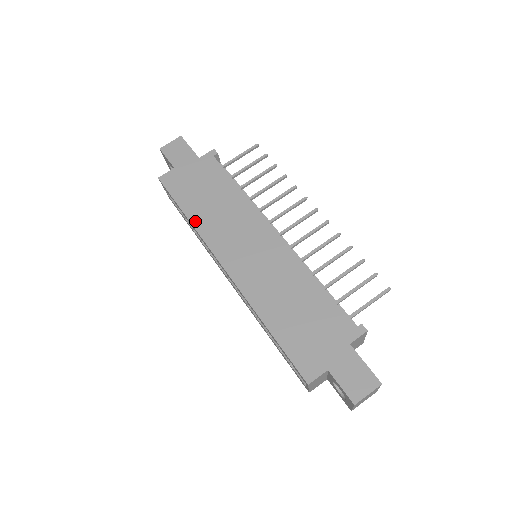
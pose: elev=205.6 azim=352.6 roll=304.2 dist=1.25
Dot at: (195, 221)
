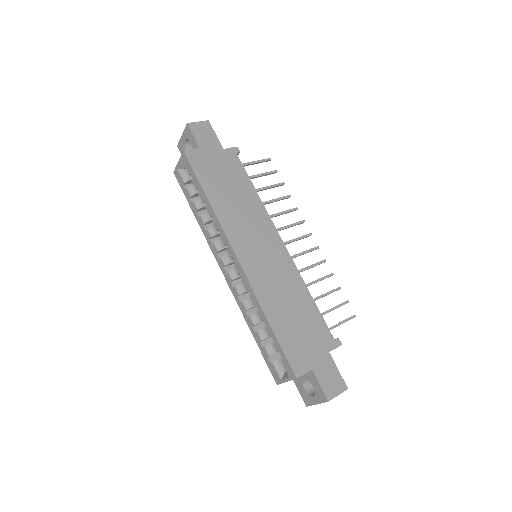
Dot at: (215, 206)
